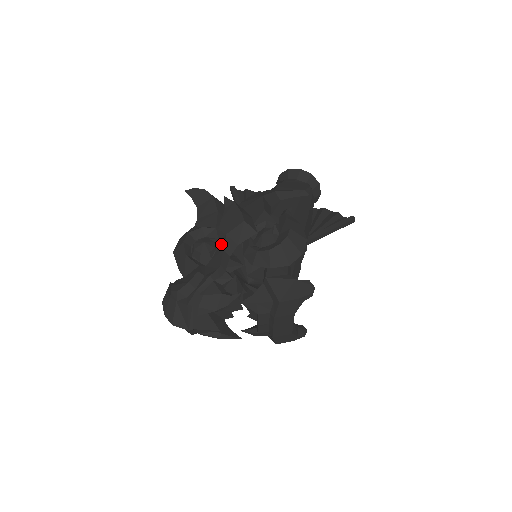
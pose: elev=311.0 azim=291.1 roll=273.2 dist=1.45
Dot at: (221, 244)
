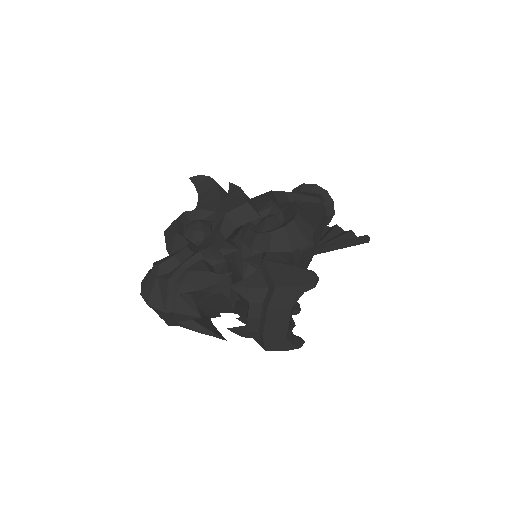
Dot at: (218, 225)
